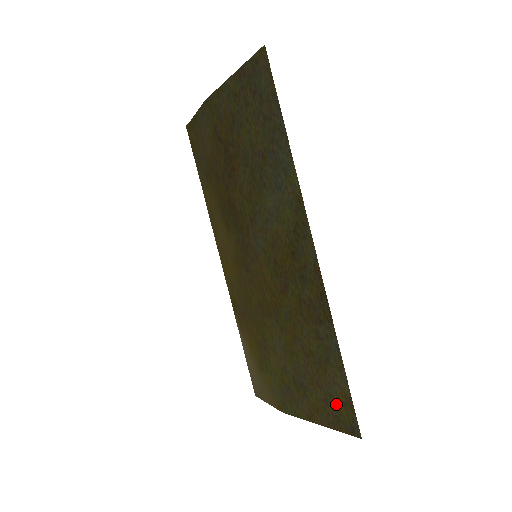
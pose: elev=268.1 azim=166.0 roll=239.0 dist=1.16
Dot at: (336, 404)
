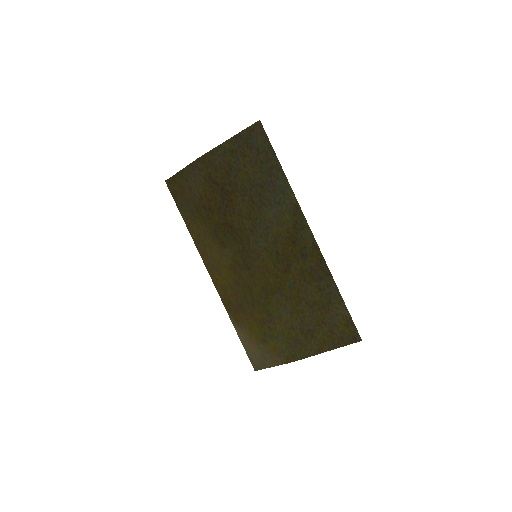
Dot at: (340, 328)
